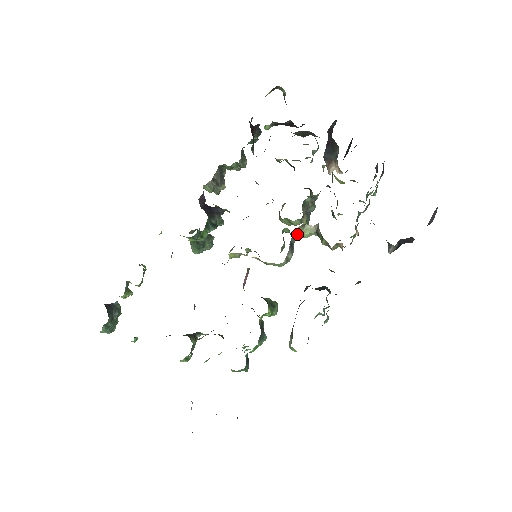
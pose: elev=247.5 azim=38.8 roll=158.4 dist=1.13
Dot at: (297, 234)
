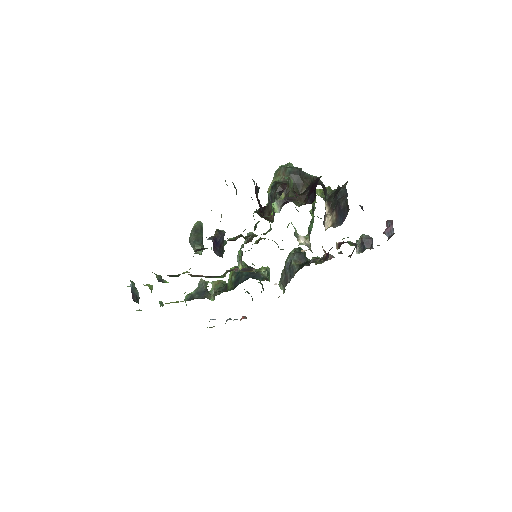
Dot at: occluded
